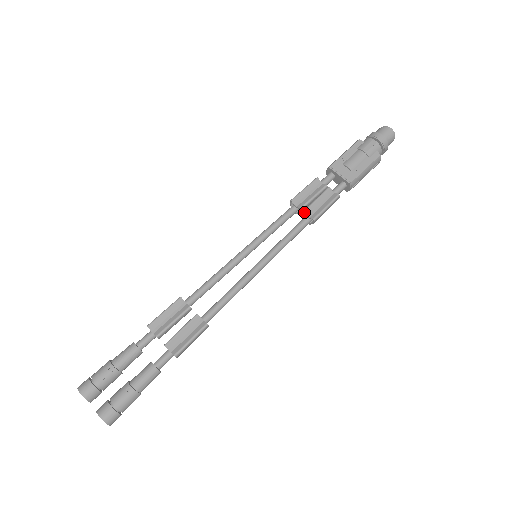
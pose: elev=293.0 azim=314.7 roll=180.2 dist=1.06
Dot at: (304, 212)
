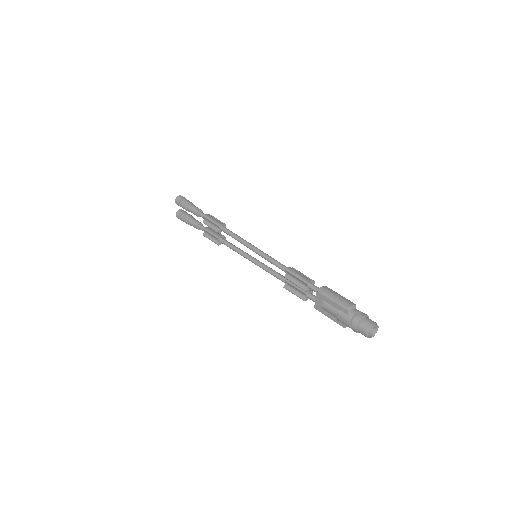
Dot at: (284, 280)
